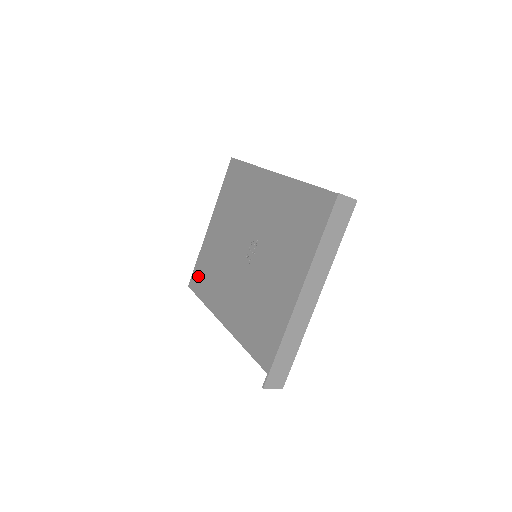
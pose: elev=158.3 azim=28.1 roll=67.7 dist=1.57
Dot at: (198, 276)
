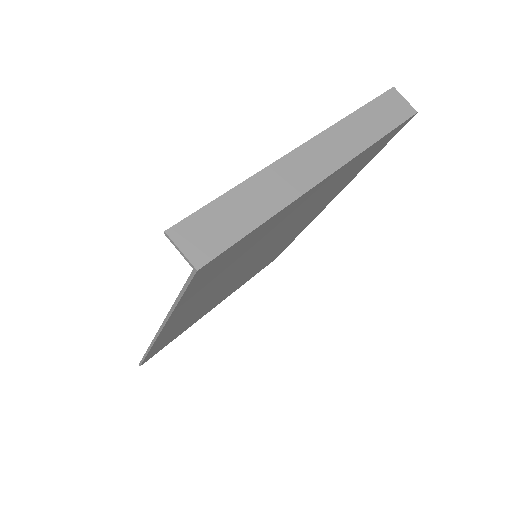
Dot at: occluded
